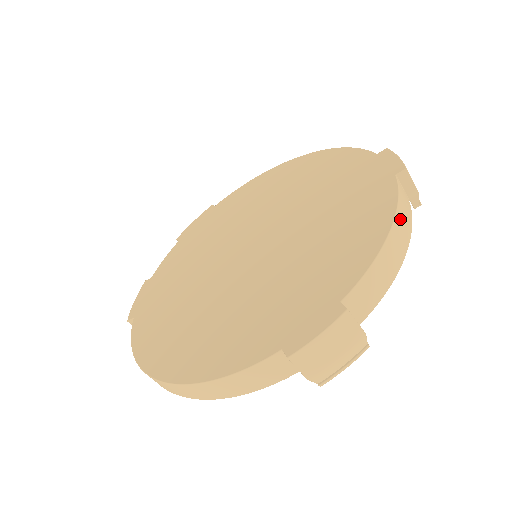
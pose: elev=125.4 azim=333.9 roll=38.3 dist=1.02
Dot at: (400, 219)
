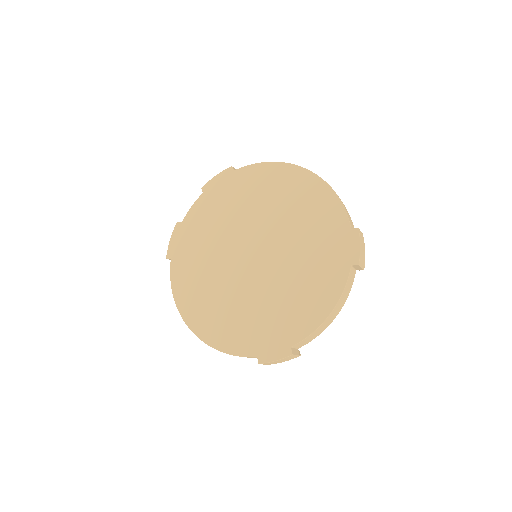
Dot at: (339, 303)
